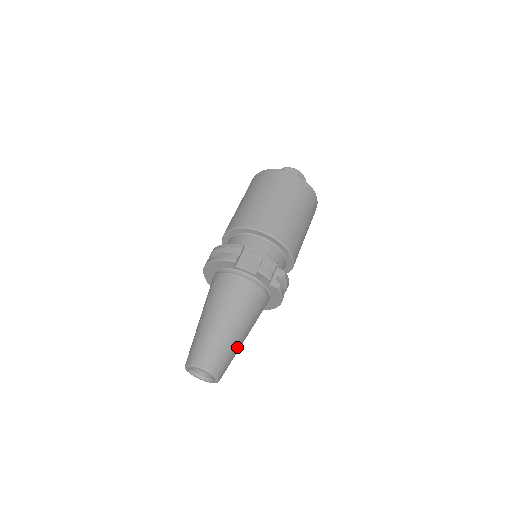
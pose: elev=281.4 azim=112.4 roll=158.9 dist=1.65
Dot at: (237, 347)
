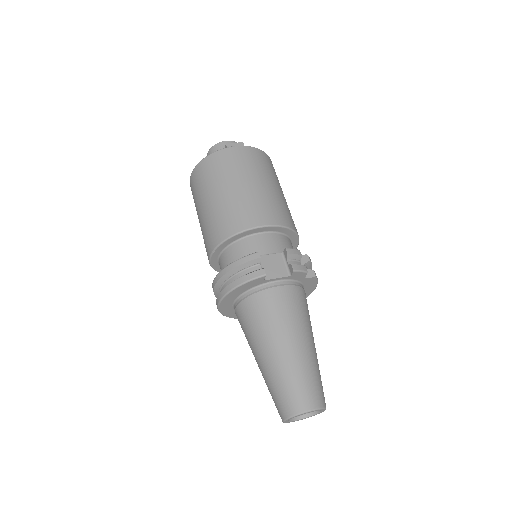
Dot at: (317, 363)
